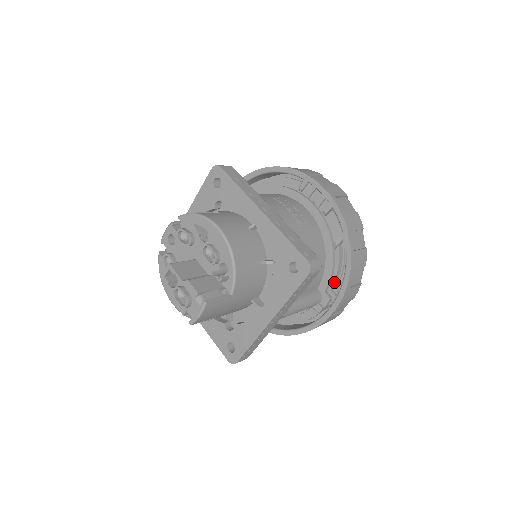
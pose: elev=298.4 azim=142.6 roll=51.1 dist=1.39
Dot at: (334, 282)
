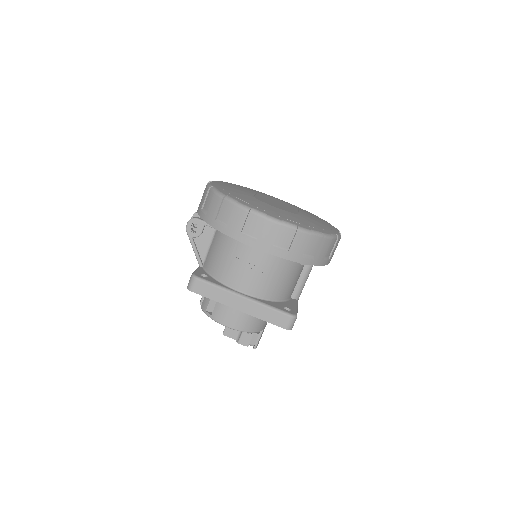
Dot at: occluded
